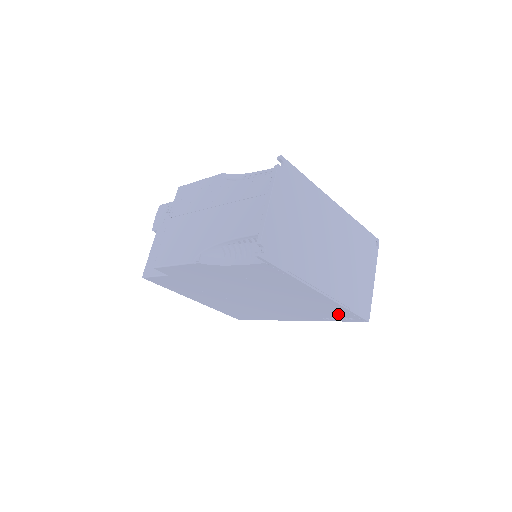
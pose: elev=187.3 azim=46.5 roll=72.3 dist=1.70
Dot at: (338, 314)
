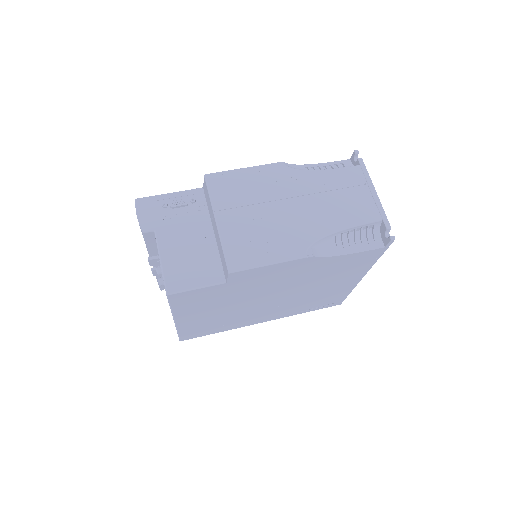
Dot at: (329, 301)
